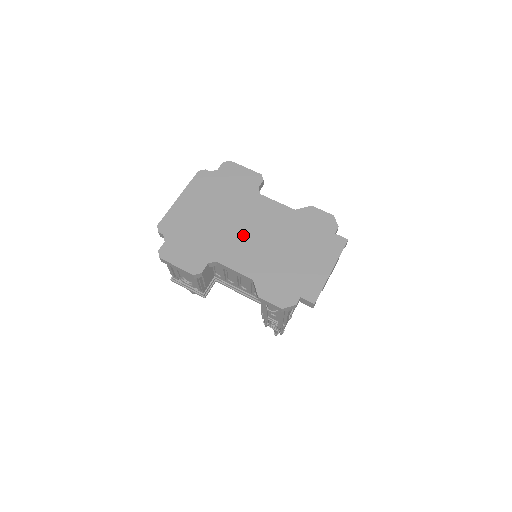
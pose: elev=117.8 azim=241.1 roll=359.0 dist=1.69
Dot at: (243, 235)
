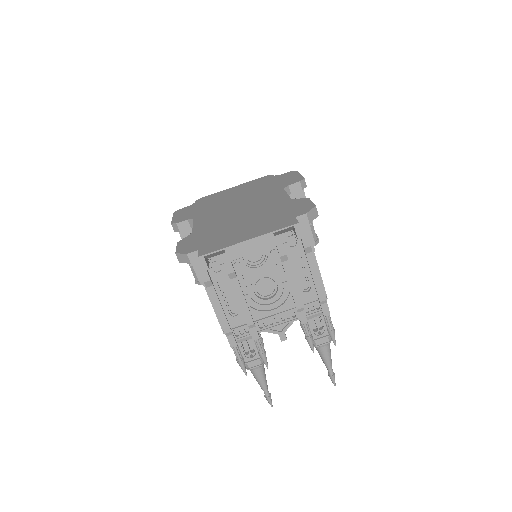
Dot at: (232, 208)
